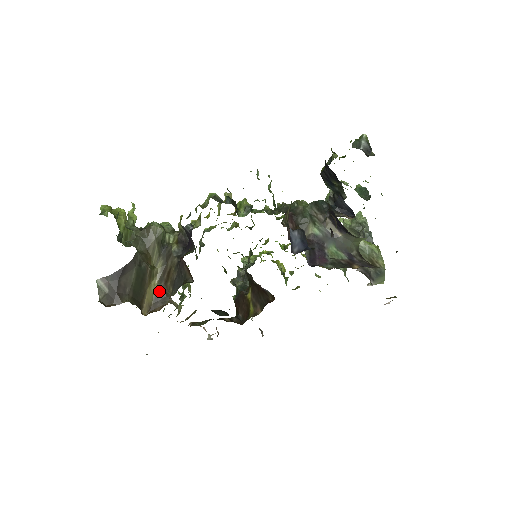
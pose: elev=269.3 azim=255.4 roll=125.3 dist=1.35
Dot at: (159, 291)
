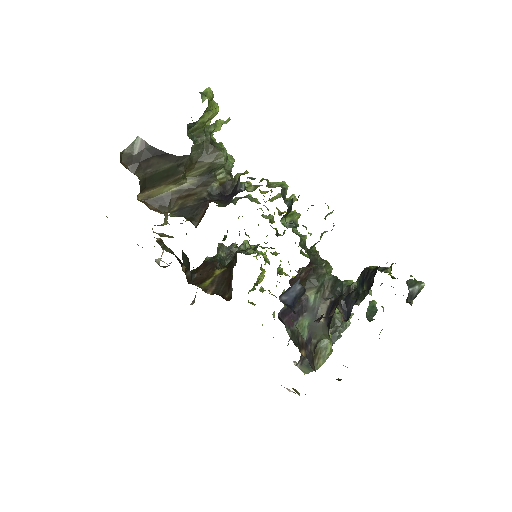
Dot at: (168, 197)
